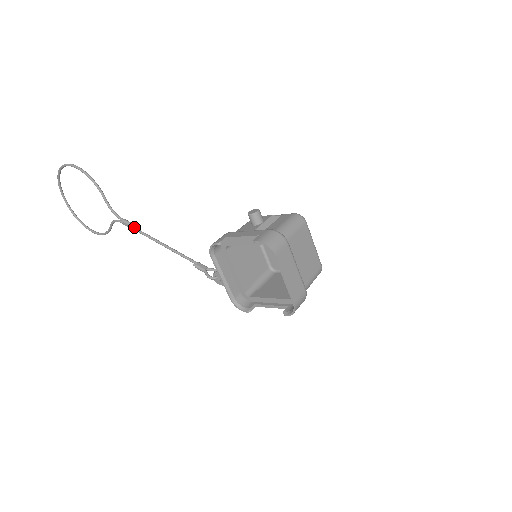
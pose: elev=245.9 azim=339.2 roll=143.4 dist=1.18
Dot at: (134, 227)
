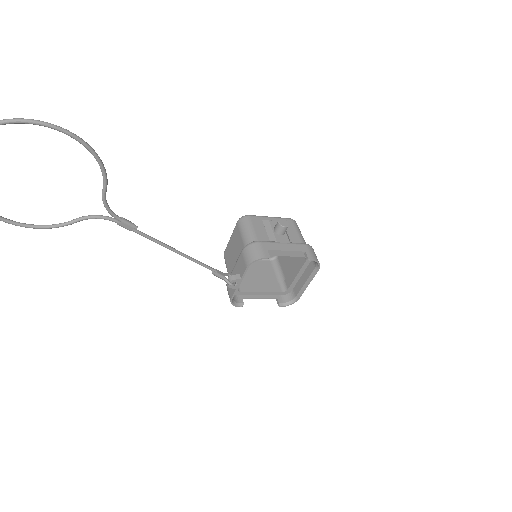
Dot at: (136, 229)
